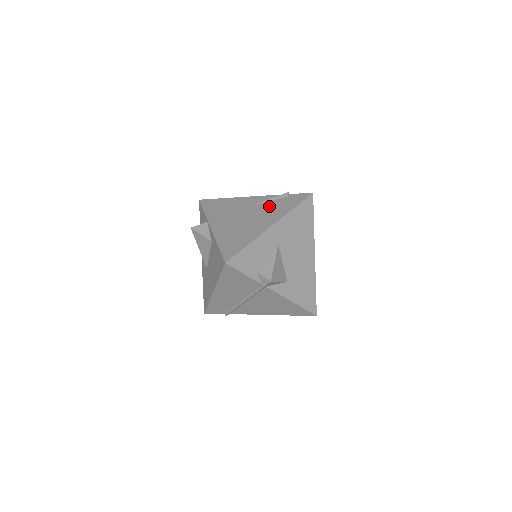
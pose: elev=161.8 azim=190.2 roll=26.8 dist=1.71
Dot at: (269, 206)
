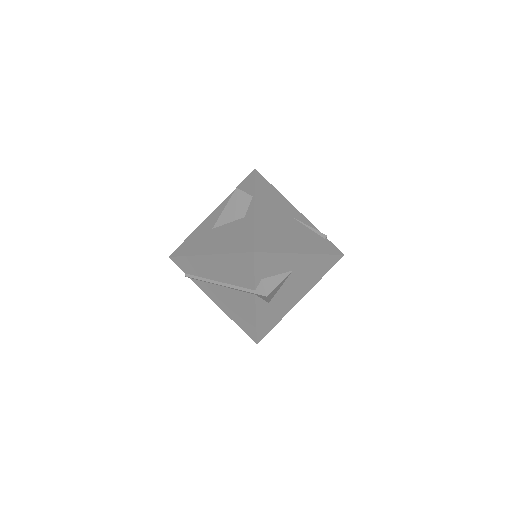
Dot at: (308, 233)
